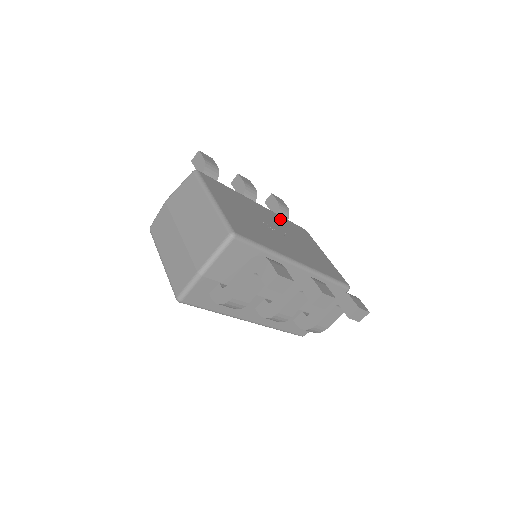
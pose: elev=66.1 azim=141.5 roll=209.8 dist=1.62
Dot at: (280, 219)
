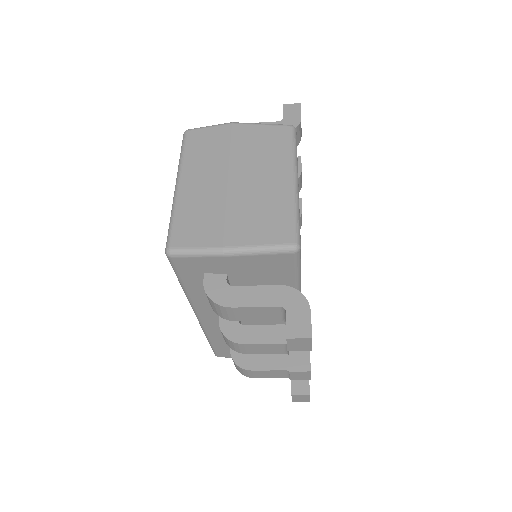
Dot at: occluded
